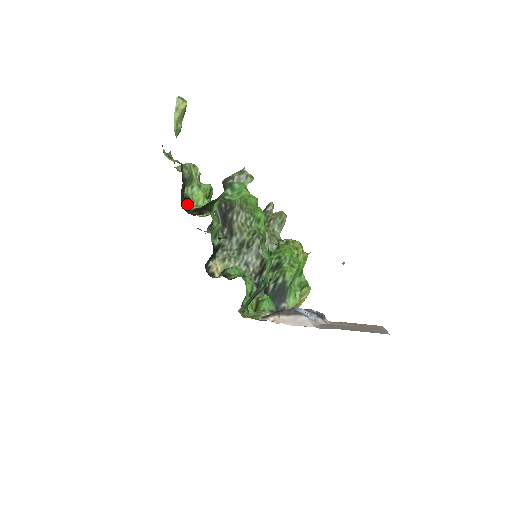
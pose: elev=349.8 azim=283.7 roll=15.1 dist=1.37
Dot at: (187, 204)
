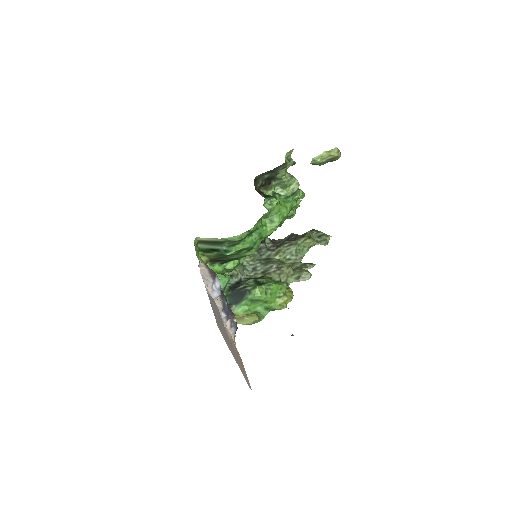
Dot at: (265, 188)
